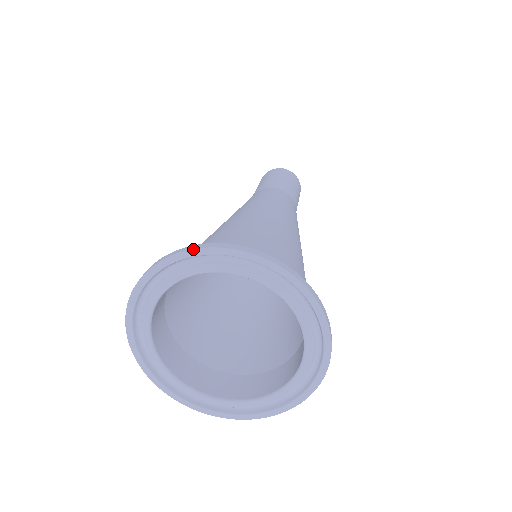
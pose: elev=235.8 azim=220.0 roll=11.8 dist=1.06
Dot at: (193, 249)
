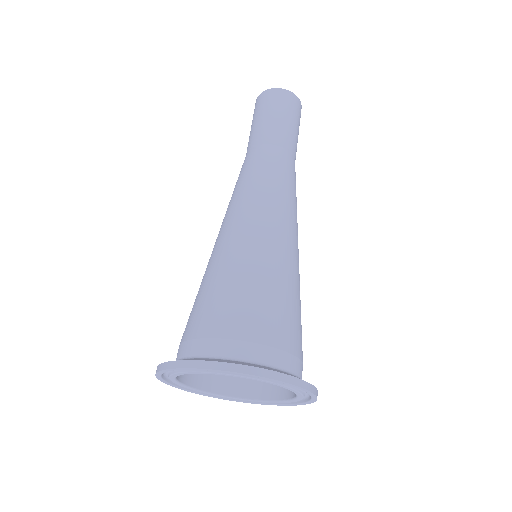
Dot at: (177, 368)
